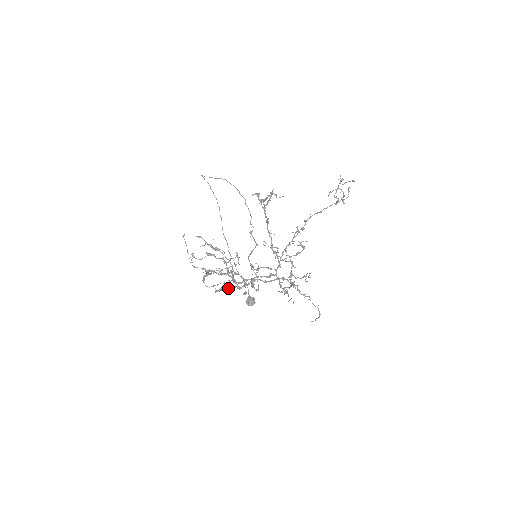
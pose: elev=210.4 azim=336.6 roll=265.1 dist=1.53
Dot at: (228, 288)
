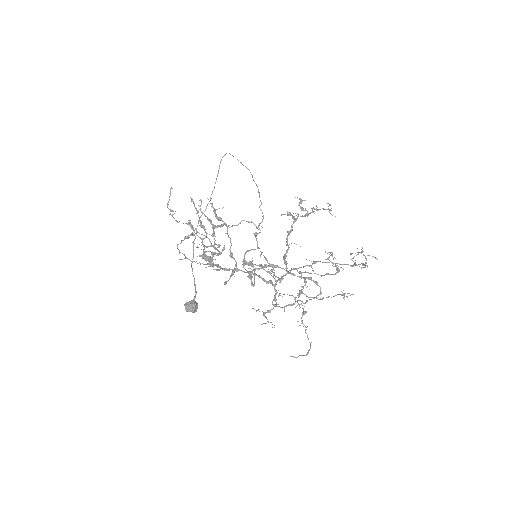
Dot at: occluded
